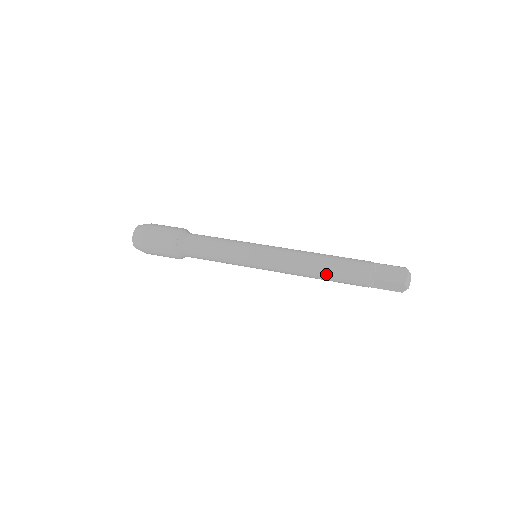
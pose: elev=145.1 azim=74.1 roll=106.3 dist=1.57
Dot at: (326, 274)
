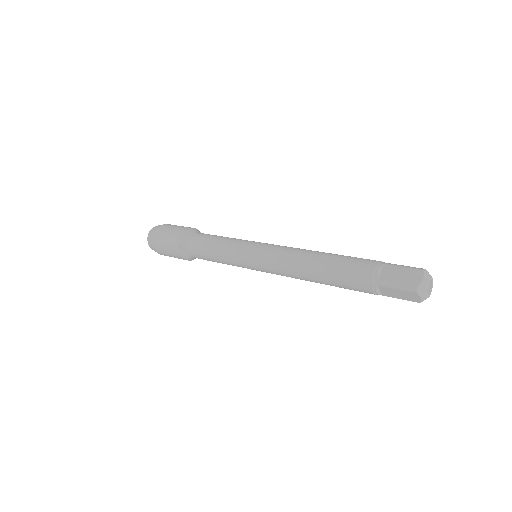
Dot at: (322, 278)
